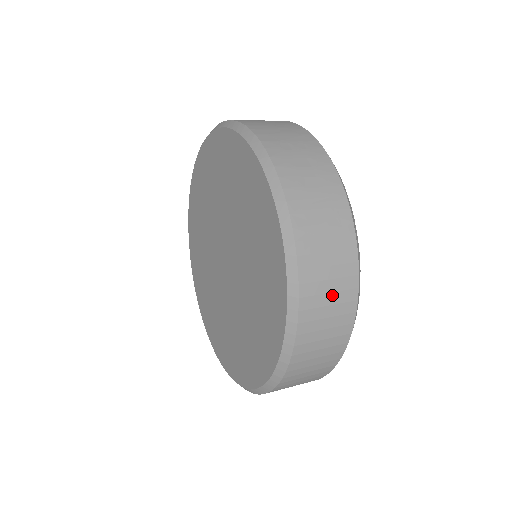
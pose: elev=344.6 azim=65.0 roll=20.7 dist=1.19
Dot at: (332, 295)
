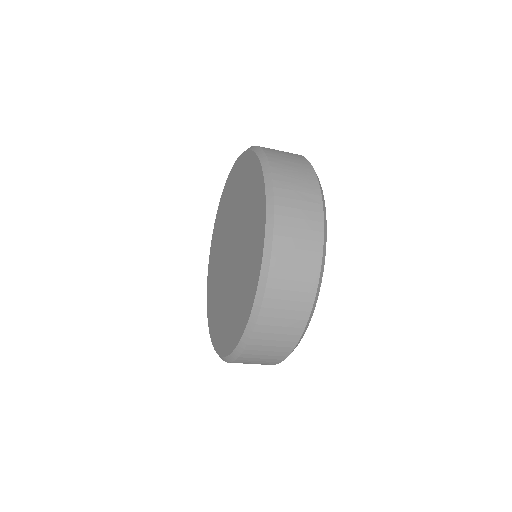
Dot at: (301, 231)
